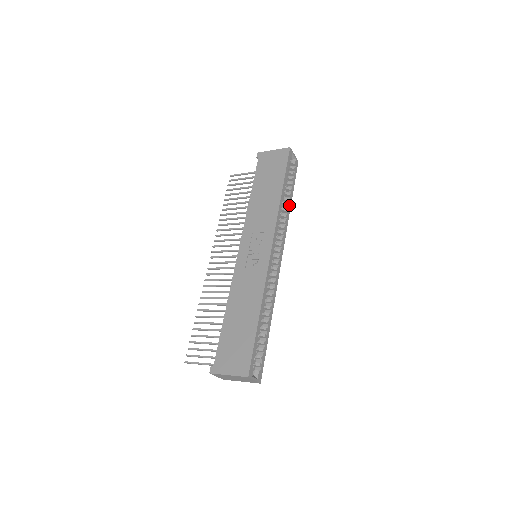
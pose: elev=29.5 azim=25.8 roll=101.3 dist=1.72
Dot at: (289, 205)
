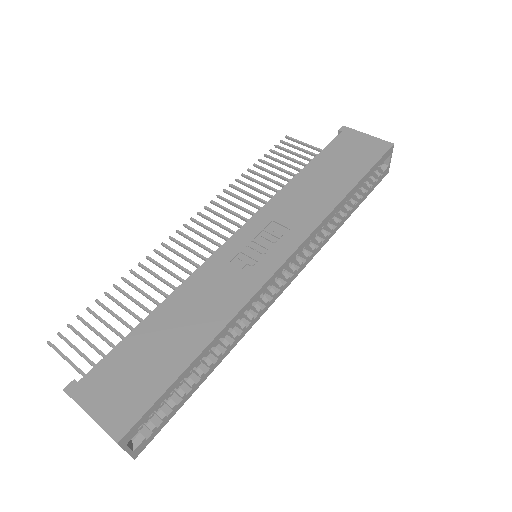
Dot at: (344, 218)
